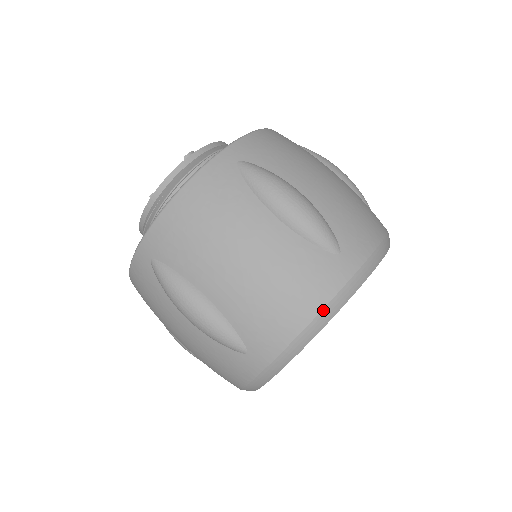
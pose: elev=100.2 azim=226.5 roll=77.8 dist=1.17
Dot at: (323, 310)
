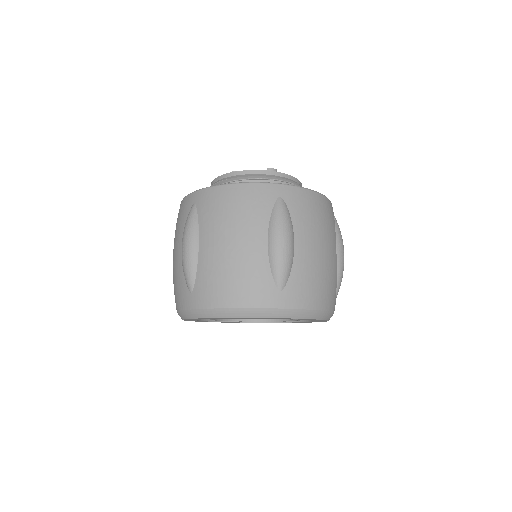
Dot at: (243, 309)
